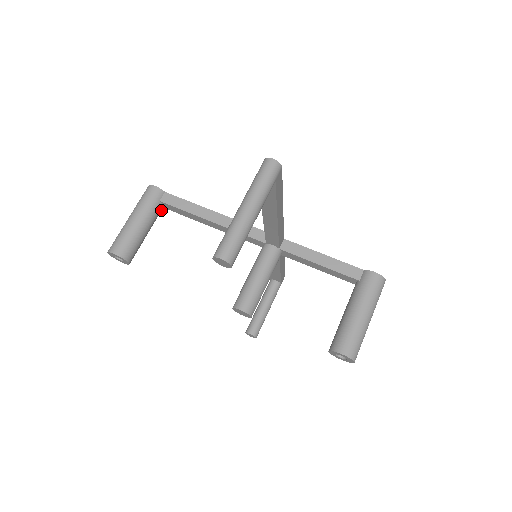
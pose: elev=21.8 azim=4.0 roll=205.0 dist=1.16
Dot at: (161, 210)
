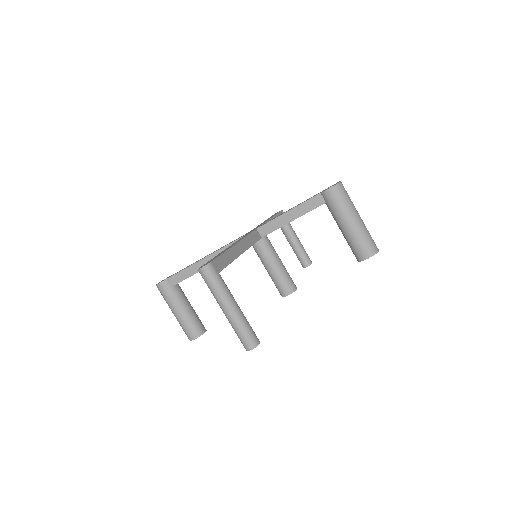
Dot at: (179, 286)
